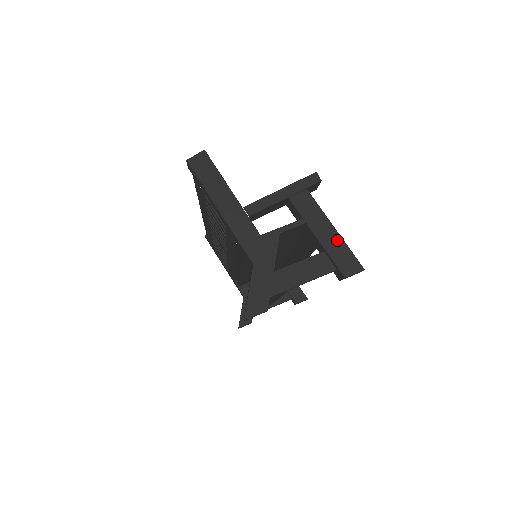
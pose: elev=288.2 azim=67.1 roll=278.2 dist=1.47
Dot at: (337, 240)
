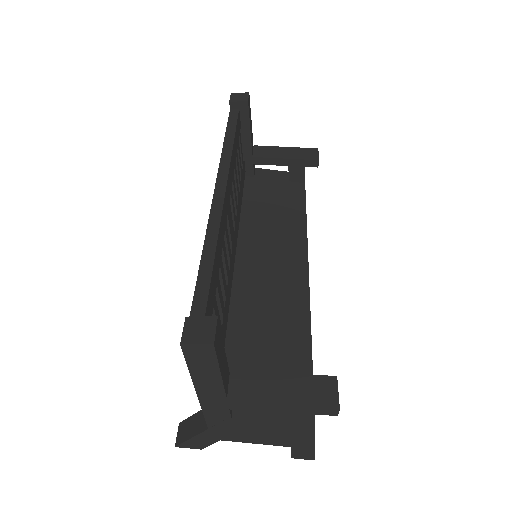
Dot at: (309, 443)
